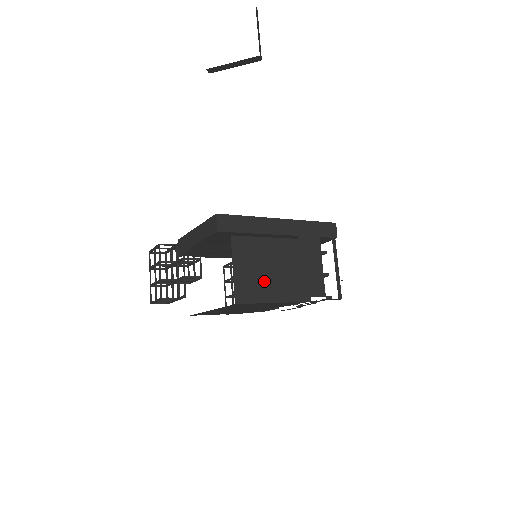
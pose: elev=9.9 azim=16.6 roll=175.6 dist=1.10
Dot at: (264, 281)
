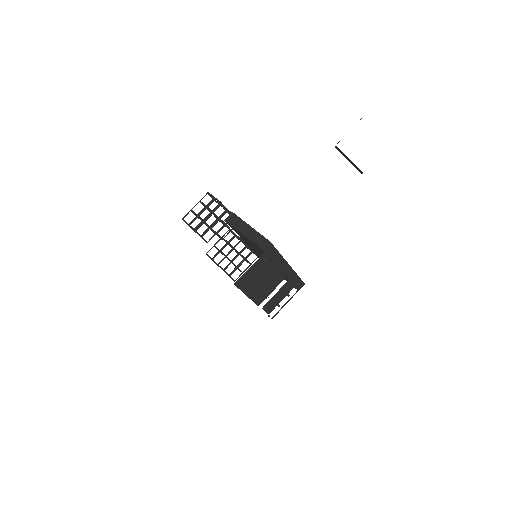
Dot at: (254, 284)
